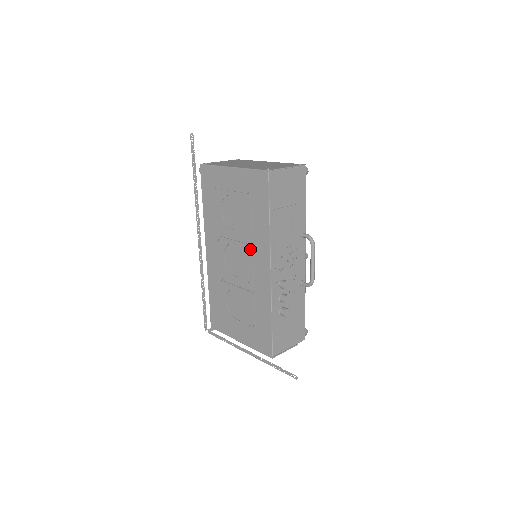
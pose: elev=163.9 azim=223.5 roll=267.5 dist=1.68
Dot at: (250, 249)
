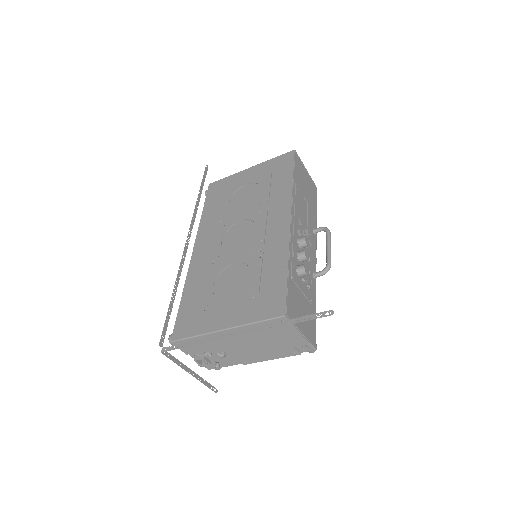
Dot at: (264, 213)
